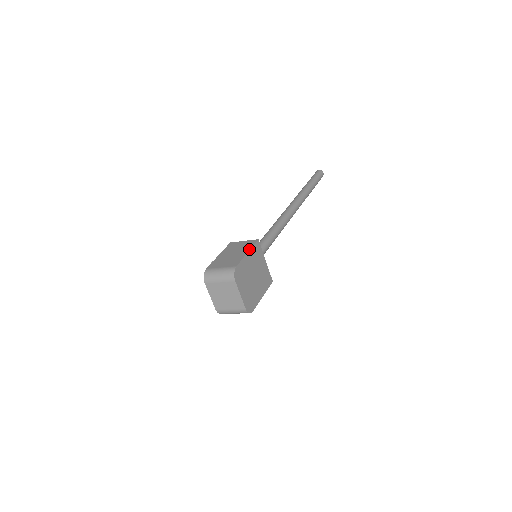
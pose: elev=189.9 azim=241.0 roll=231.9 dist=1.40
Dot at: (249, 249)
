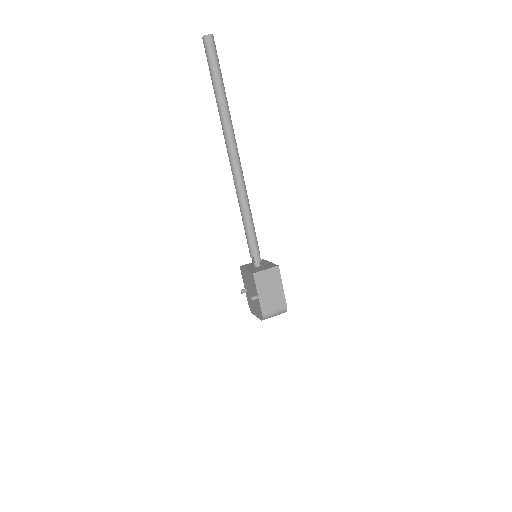
Dot at: (281, 283)
